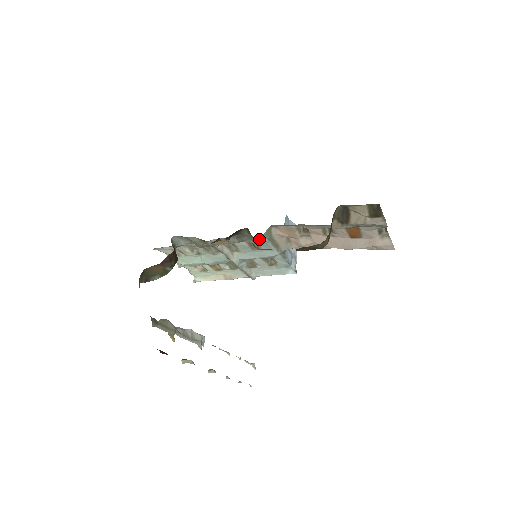
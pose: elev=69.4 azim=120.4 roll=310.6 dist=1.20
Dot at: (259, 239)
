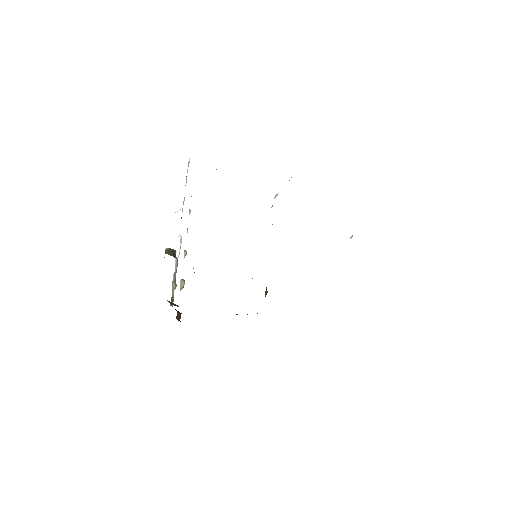
Dot at: occluded
